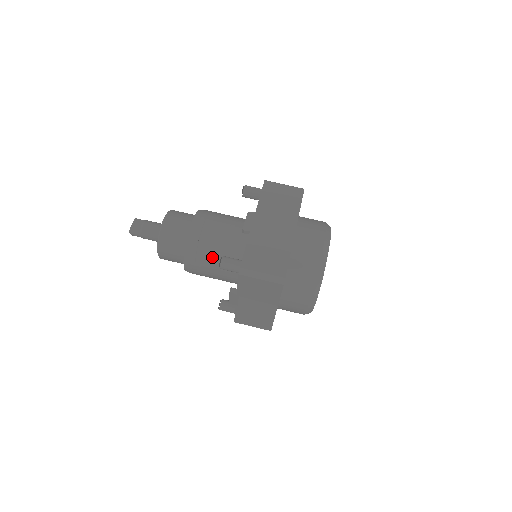
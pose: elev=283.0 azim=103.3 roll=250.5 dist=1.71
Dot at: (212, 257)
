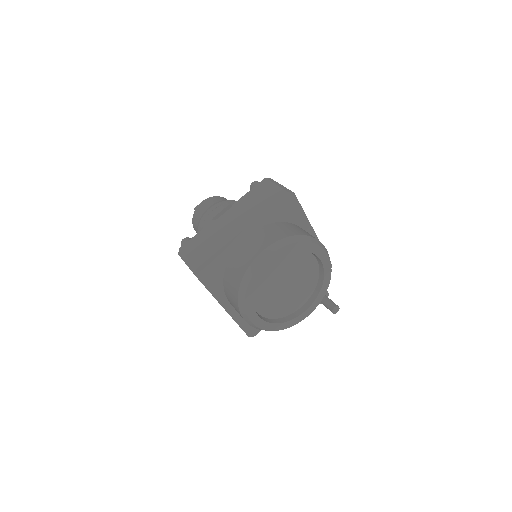
Dot at: occluded
